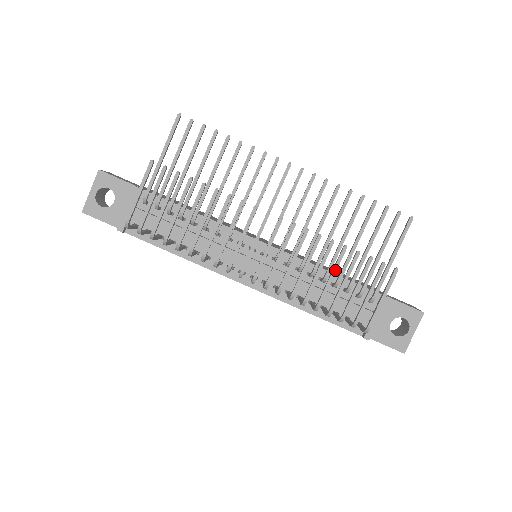
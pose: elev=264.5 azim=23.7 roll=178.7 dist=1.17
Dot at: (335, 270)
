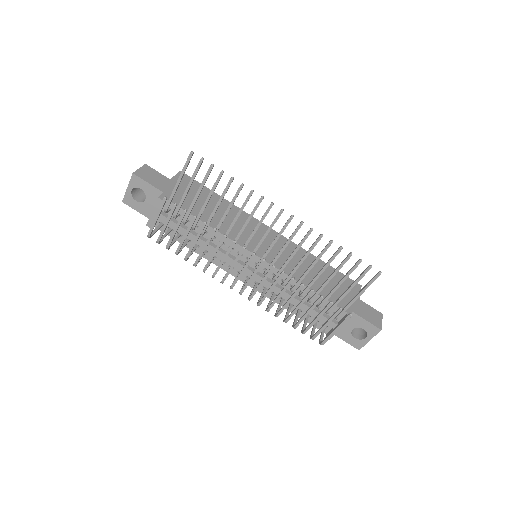
Dot at: (301, 304)
